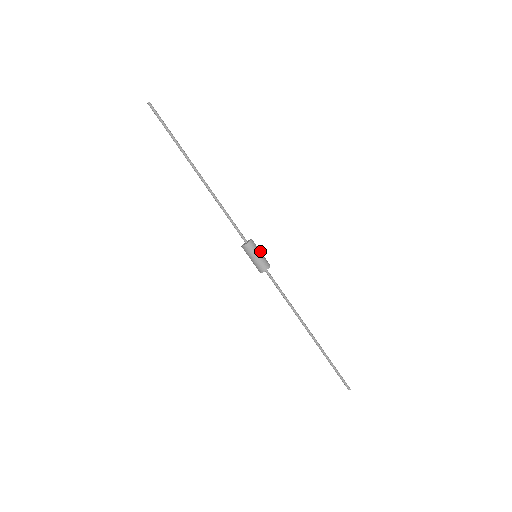
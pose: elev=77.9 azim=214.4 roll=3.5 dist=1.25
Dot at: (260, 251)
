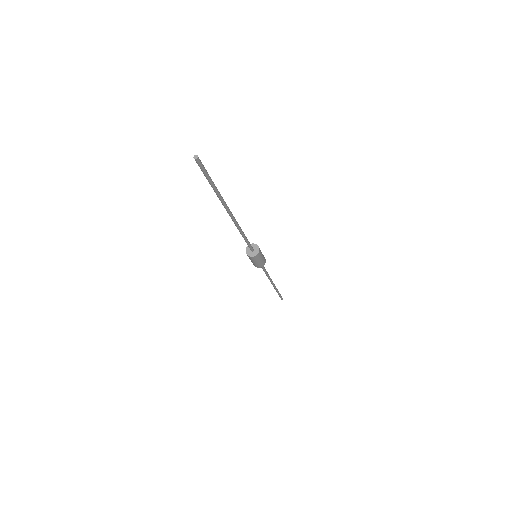
Dot at: occluded
